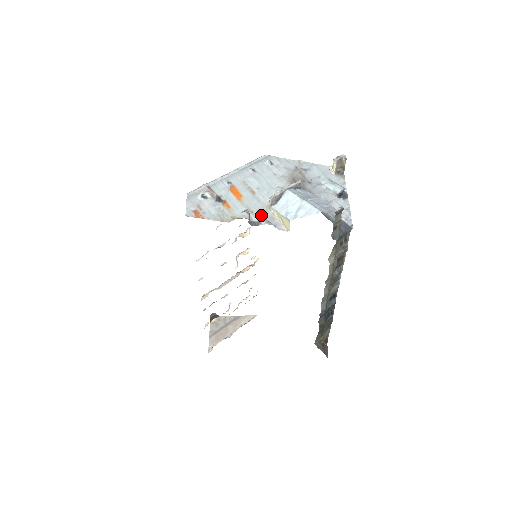
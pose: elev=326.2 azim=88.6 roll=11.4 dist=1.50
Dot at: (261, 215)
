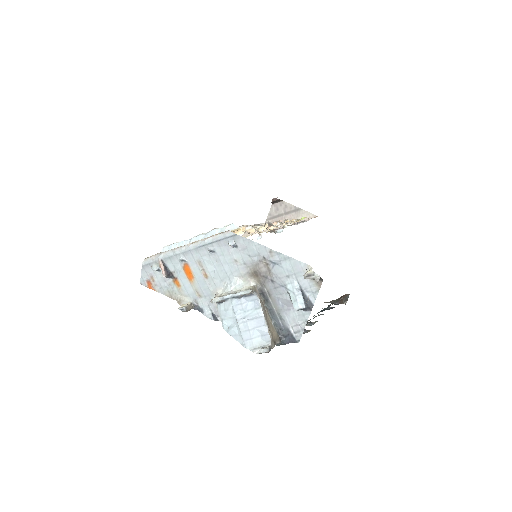
Dot at: (207, 302)
